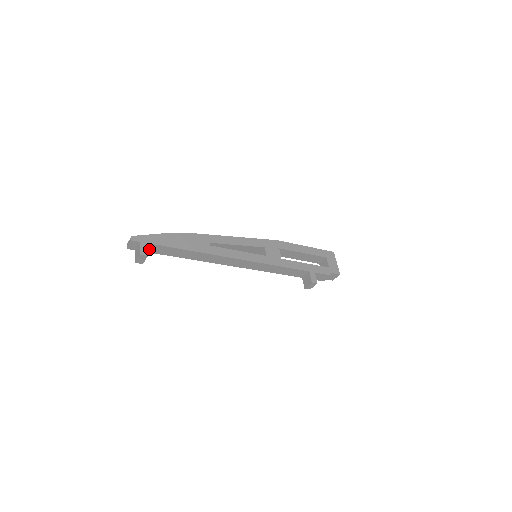
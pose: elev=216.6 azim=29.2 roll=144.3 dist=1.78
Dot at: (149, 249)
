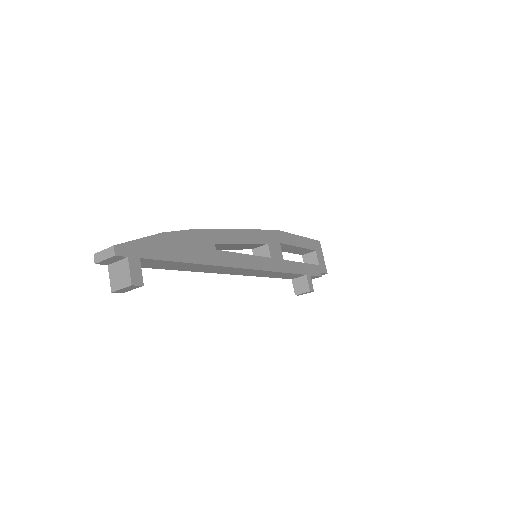
Dot at: occluded
